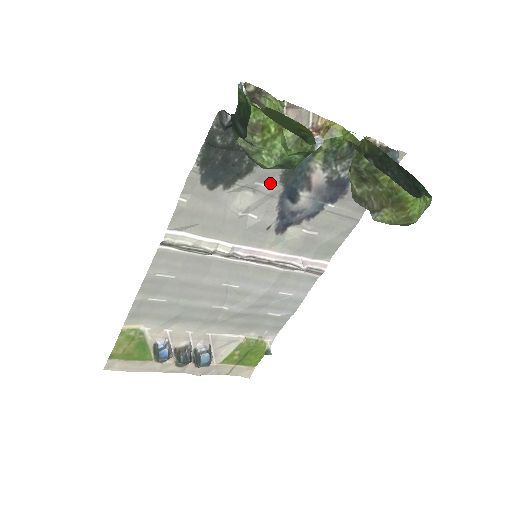
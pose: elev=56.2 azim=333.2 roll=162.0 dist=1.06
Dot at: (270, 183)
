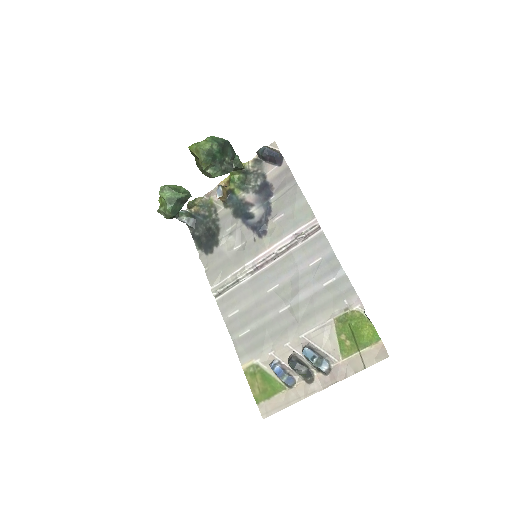
Dot at: (233, 224)
